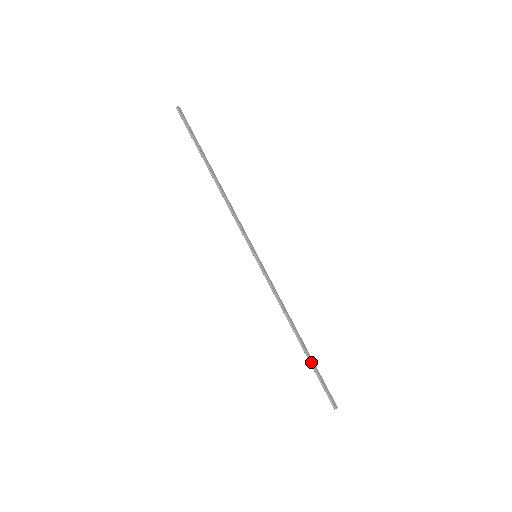
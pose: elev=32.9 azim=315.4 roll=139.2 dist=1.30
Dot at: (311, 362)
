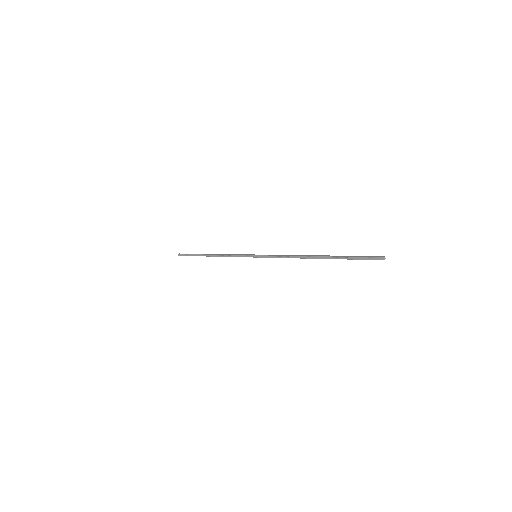
Dot at: (336, 258)
